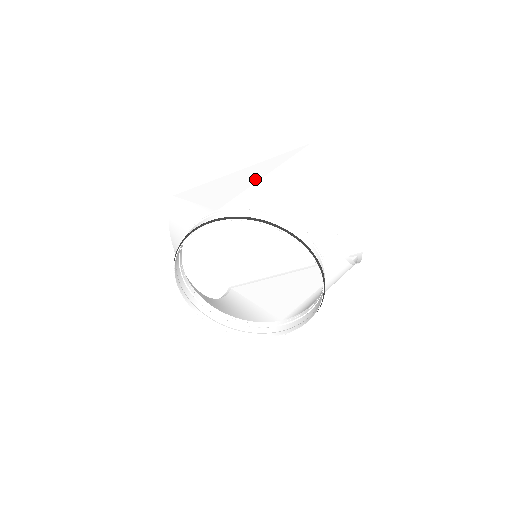
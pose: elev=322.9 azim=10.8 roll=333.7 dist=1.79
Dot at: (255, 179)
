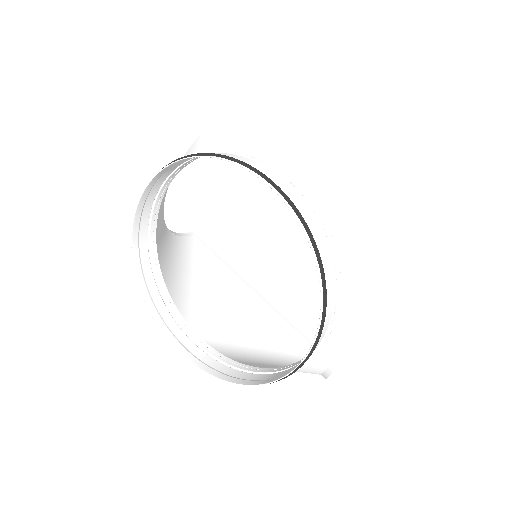
Dot at: (359, 196)
